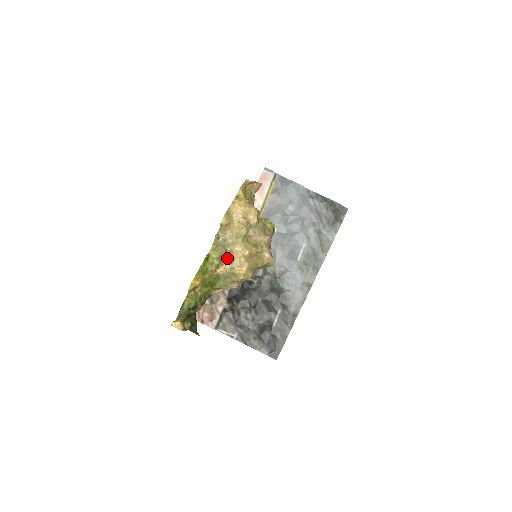
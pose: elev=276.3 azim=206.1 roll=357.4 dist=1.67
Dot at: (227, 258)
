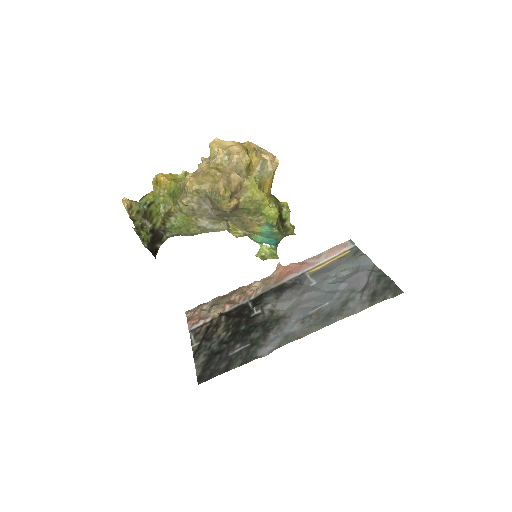
Dot at: (194, 172)
